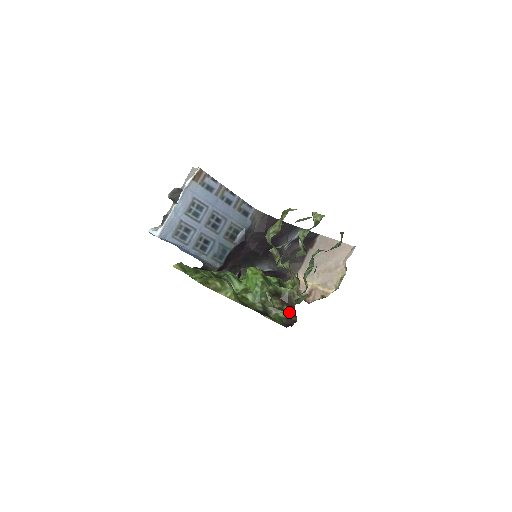
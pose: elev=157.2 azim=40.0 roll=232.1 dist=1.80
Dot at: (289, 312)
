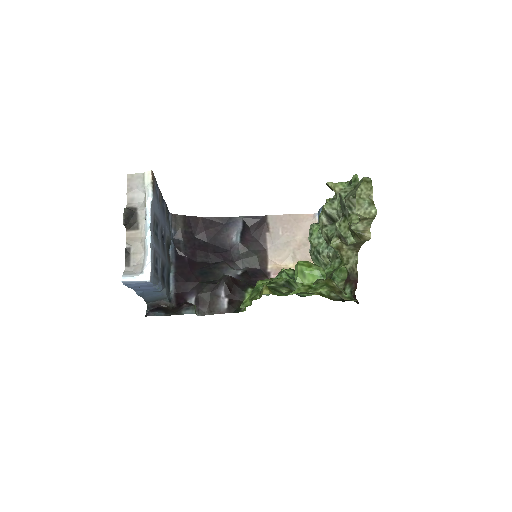
Dot at: (350, 289)
